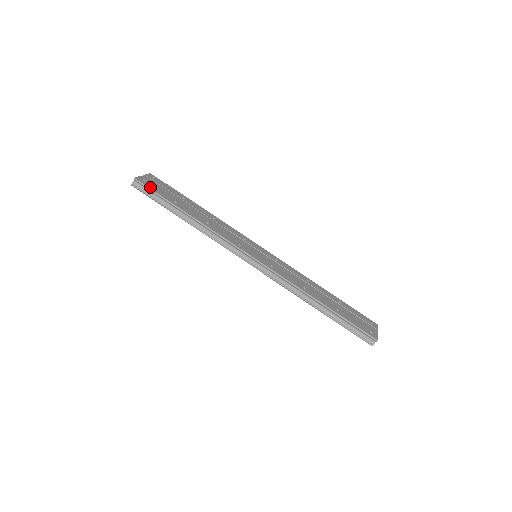
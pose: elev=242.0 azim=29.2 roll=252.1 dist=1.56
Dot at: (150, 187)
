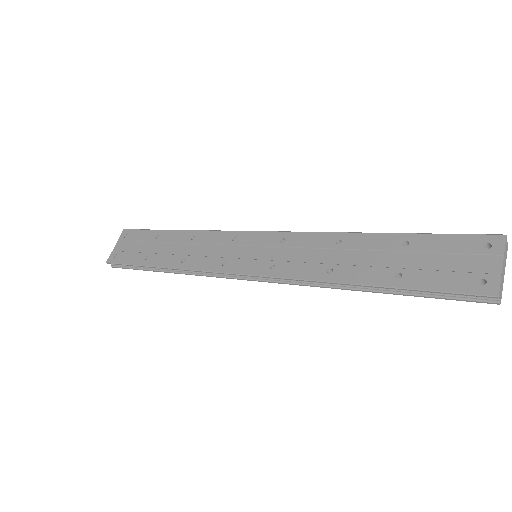
Dot at: (121, 261)
